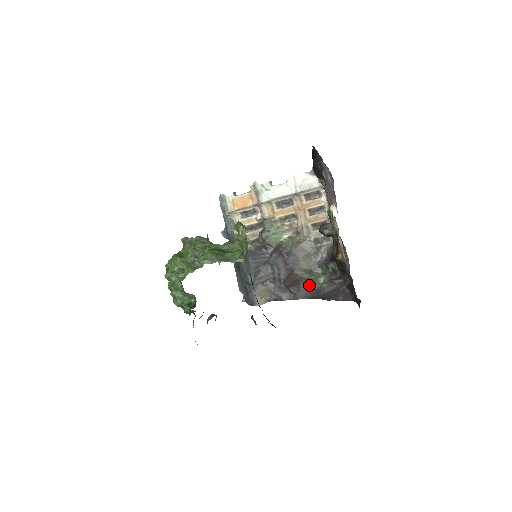
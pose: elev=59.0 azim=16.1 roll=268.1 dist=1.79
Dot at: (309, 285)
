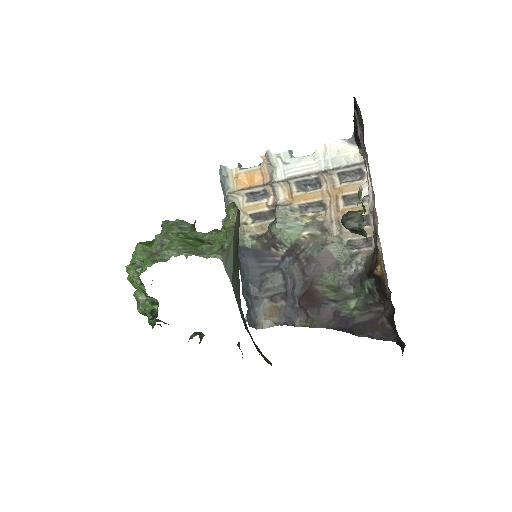
Dot at: (334, 309)
